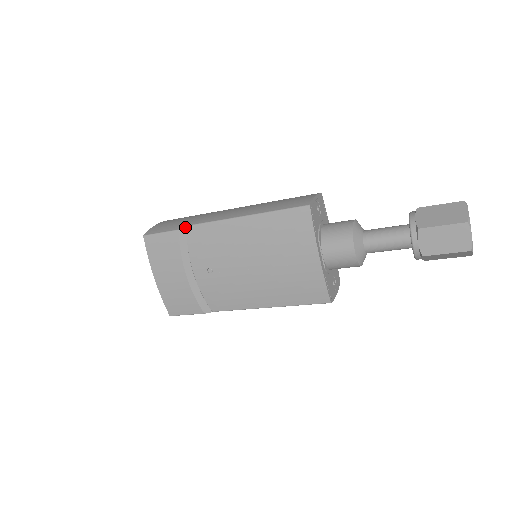
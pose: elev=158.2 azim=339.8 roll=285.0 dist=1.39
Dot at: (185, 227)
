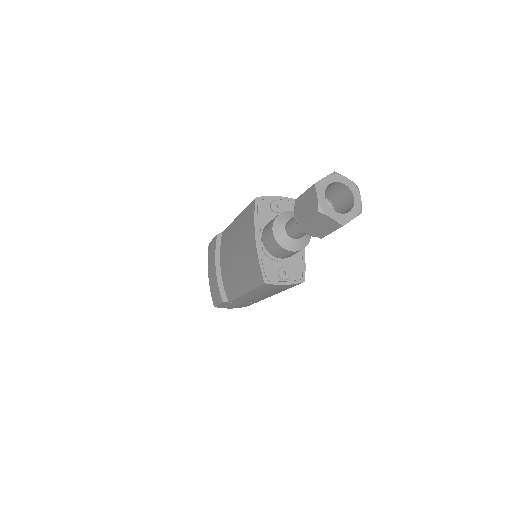
Dot at: (222, 233)
